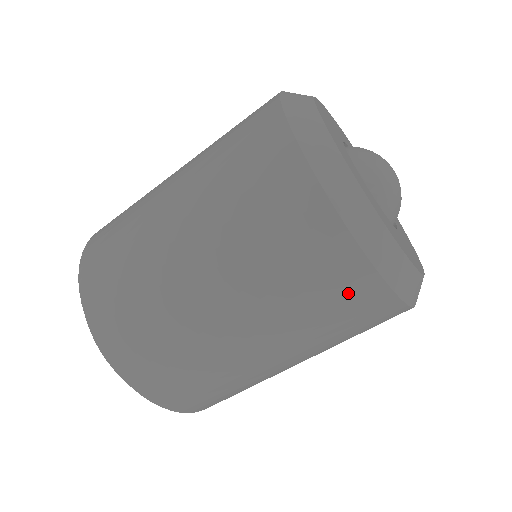
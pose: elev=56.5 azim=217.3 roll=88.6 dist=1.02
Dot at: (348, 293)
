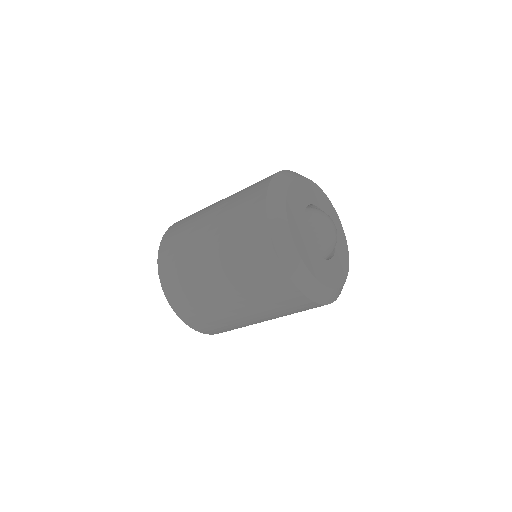
Dot at: (282, 292)
